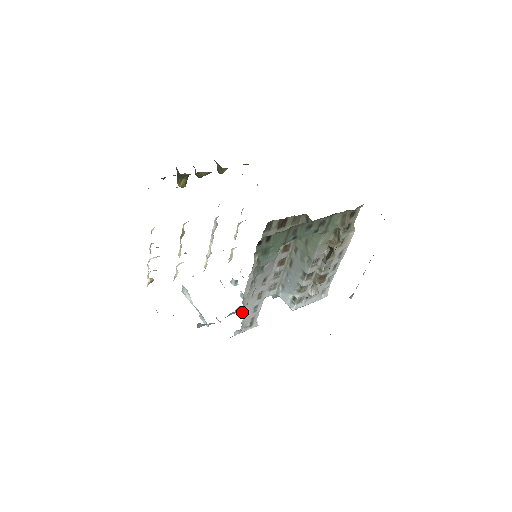
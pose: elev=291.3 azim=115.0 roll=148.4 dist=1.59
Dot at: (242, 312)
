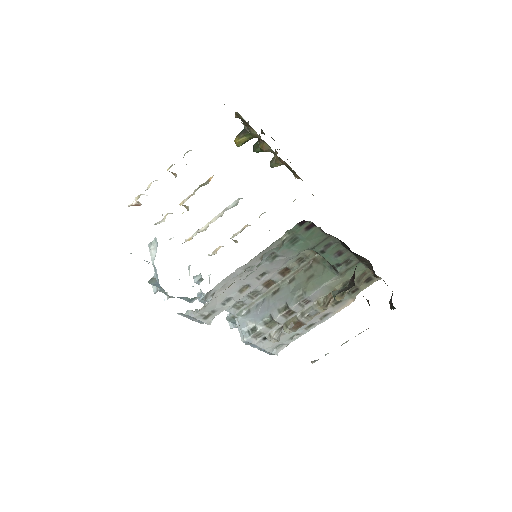
Dot at: (215, 292)
